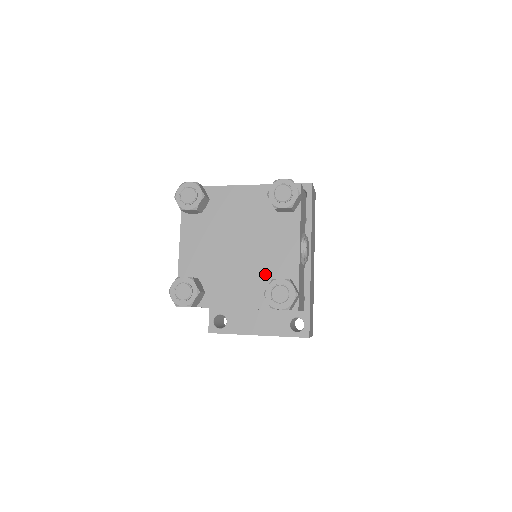
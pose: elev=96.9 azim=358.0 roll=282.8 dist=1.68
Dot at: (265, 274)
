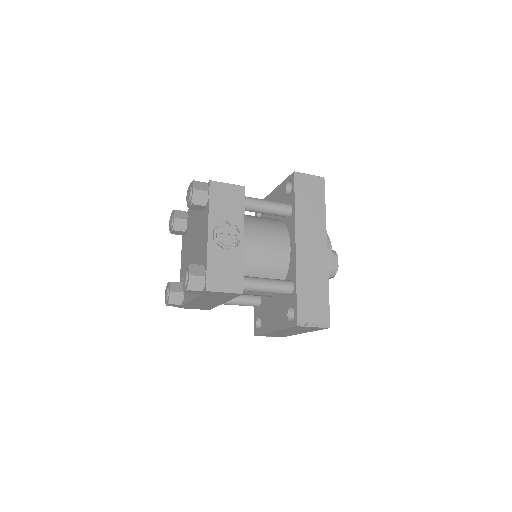
Dot at: occluded
